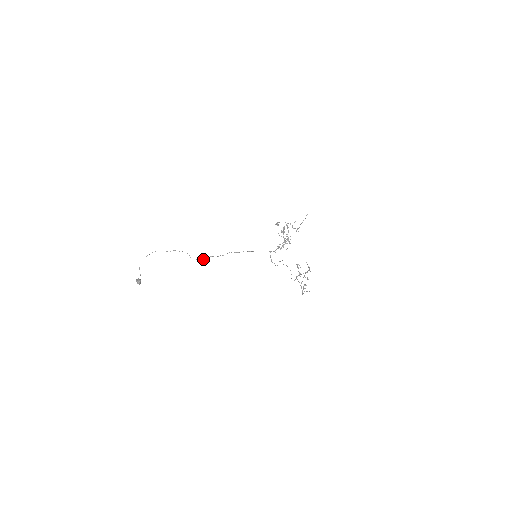
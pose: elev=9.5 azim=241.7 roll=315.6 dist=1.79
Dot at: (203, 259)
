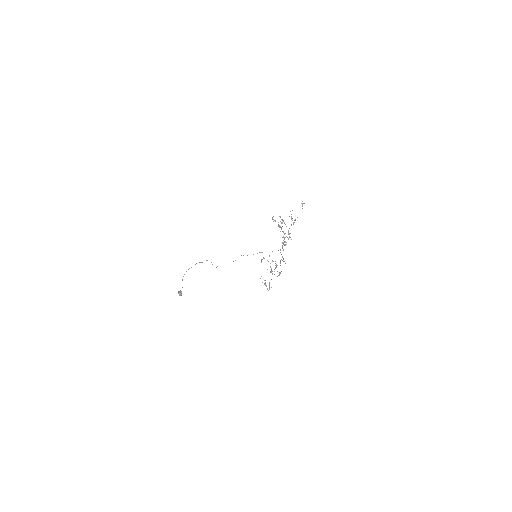
Dot at: occluded
